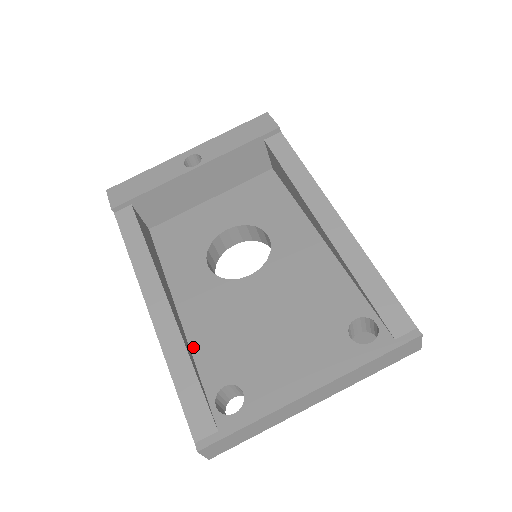
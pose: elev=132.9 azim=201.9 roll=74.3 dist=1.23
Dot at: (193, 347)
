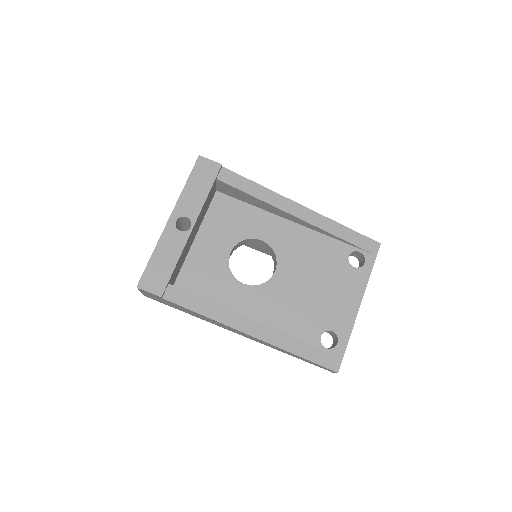
Dot at: (285, 333)
